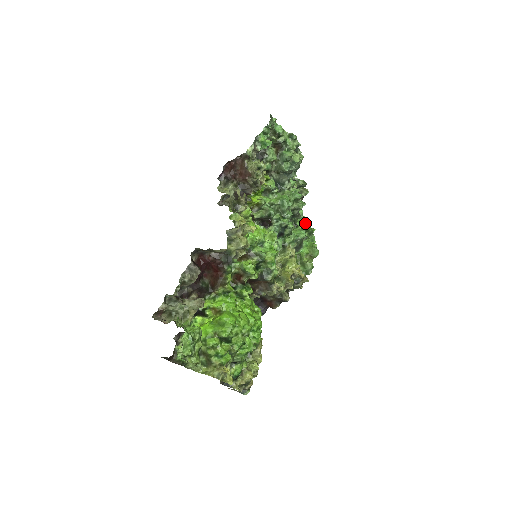
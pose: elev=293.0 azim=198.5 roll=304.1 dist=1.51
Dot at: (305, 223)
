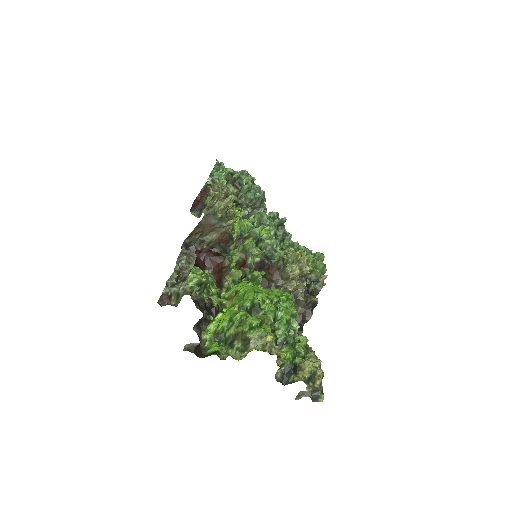
Dot at: occluded
